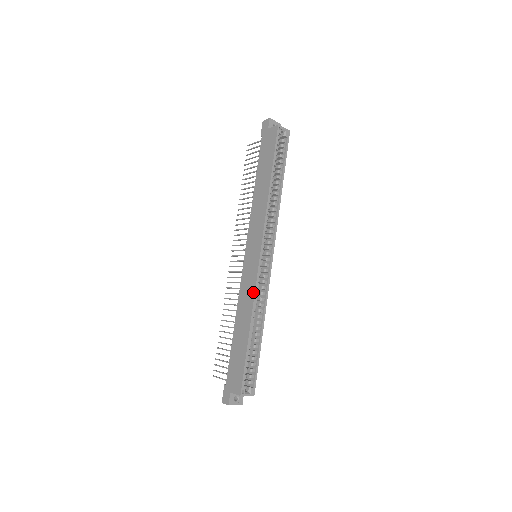
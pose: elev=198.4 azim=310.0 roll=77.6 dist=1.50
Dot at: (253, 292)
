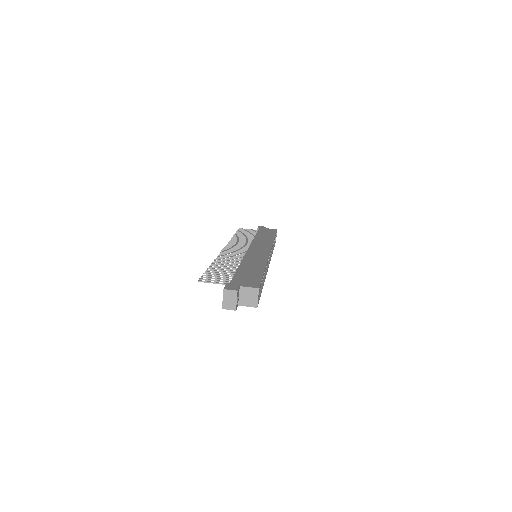
Dot at: (266, 259)
